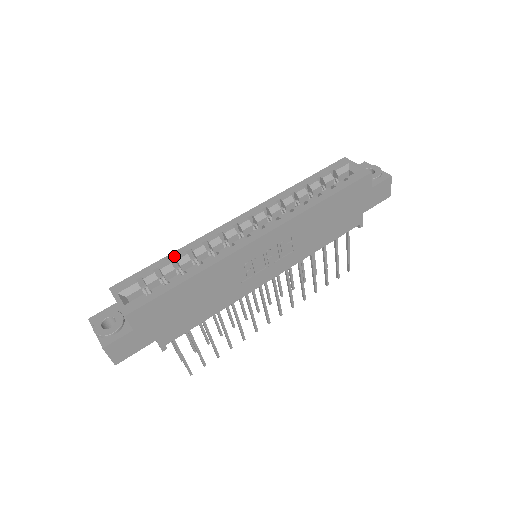
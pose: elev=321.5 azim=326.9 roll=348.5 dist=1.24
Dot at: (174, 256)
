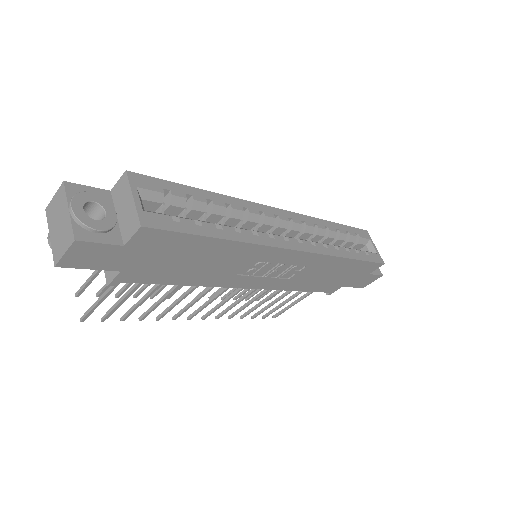
Dot at: (212, 197)
